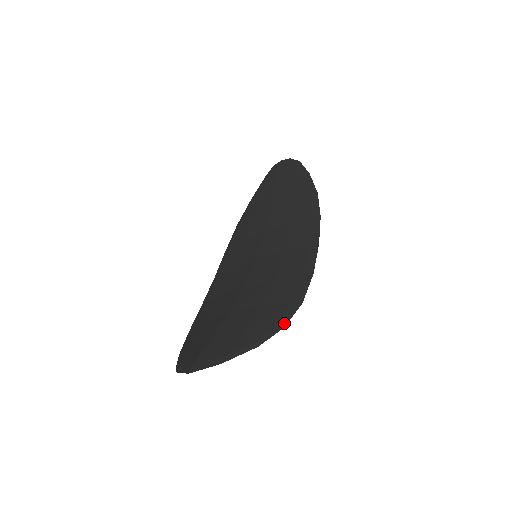
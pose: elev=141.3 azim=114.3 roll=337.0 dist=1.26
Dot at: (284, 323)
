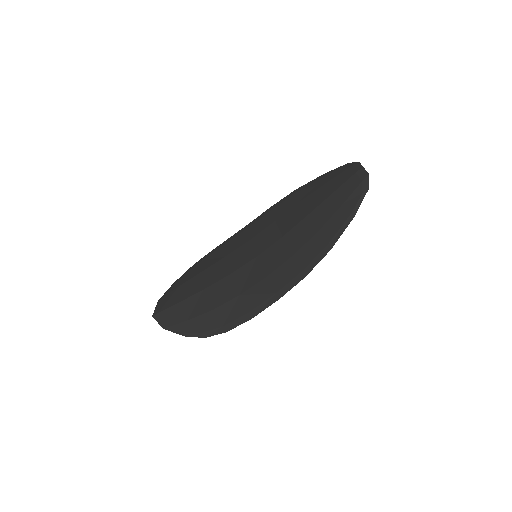
Dot at: (207, 335)
